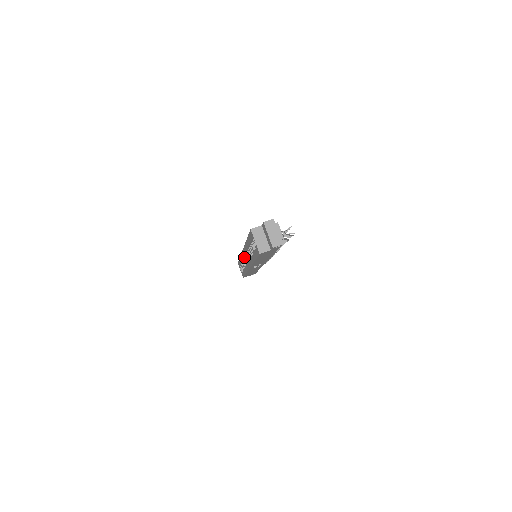
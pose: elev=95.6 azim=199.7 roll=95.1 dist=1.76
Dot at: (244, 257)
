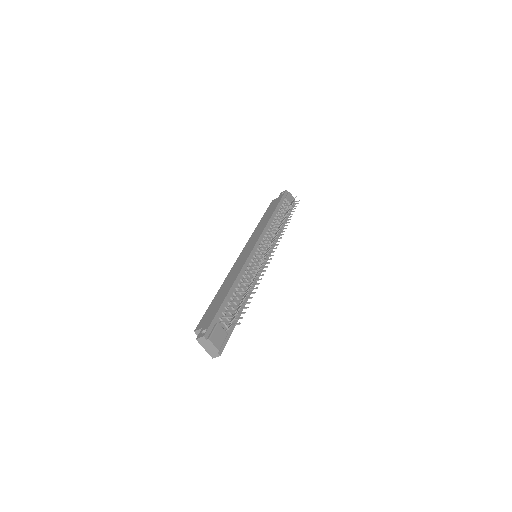
Dot at: occluded
